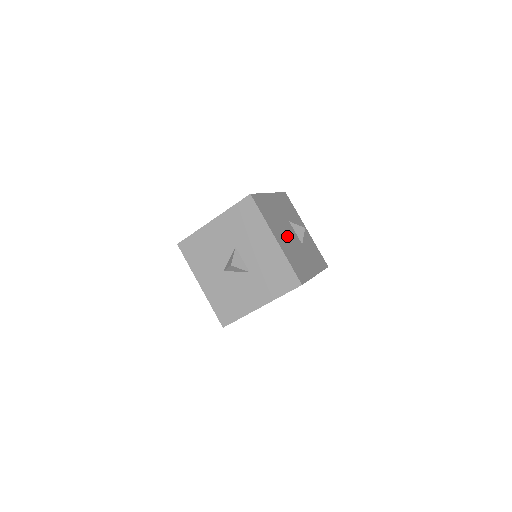
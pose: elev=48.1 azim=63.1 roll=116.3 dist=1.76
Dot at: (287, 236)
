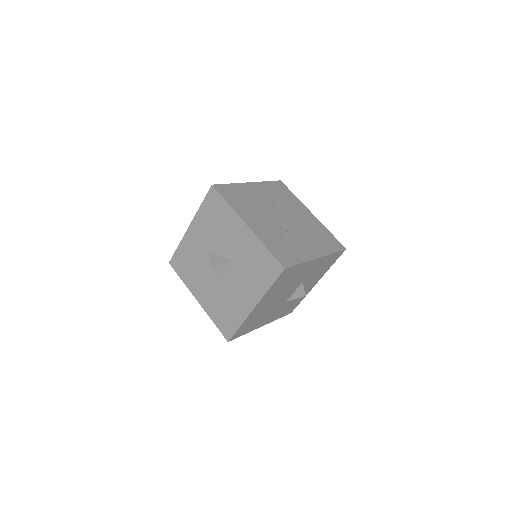
Dot at: (276, 300)
